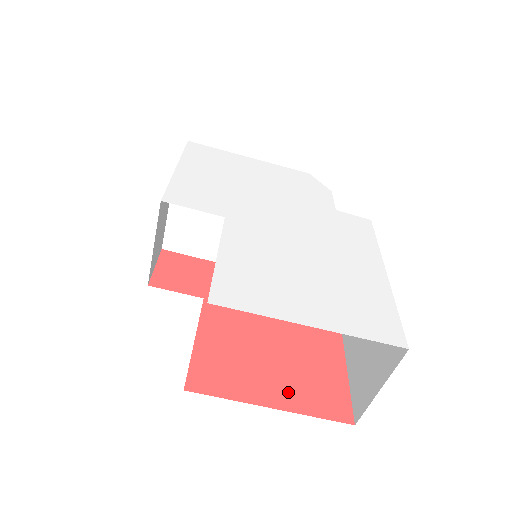
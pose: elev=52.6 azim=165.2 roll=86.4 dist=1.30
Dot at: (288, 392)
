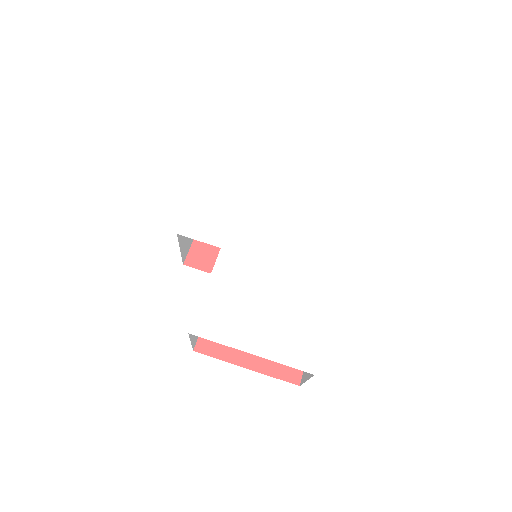
Dot at: (261, 358)
